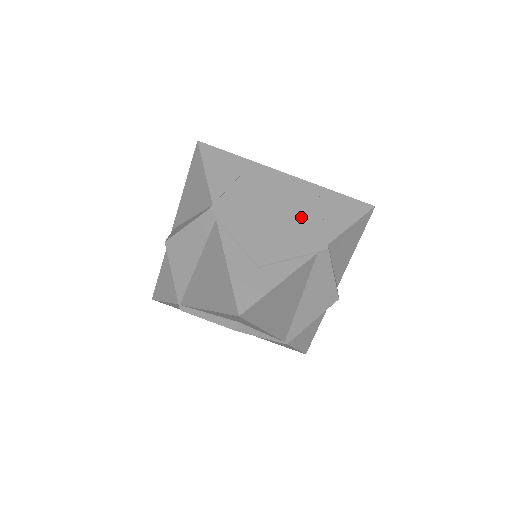
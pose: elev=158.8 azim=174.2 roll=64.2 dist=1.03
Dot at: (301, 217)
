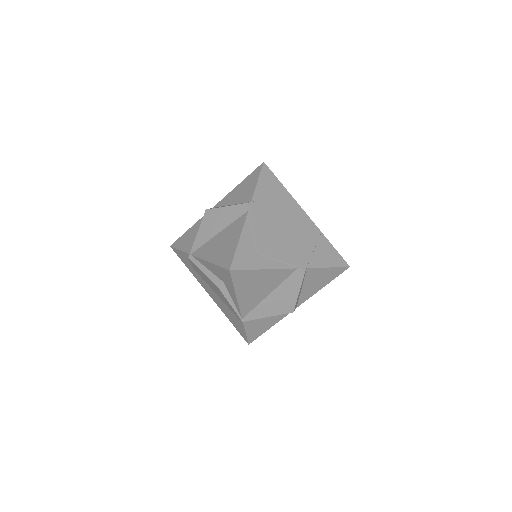
Dot at: (300, 242)
